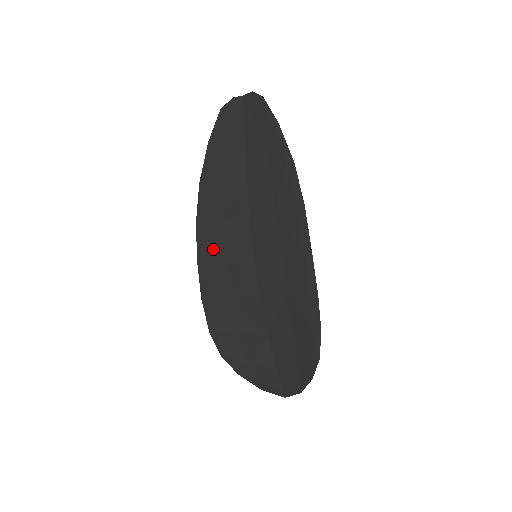
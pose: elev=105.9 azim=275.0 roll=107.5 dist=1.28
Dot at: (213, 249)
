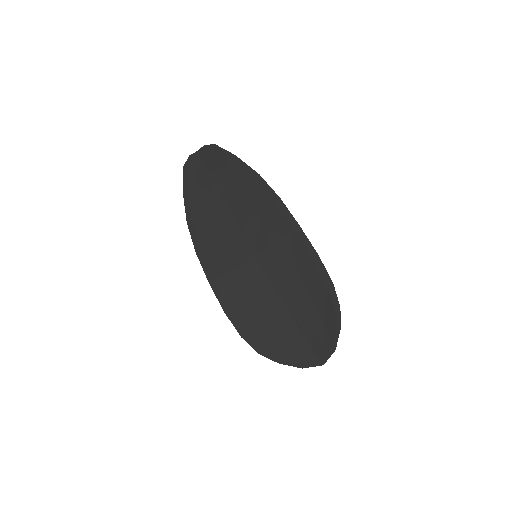
Dot at: (219, 266)
